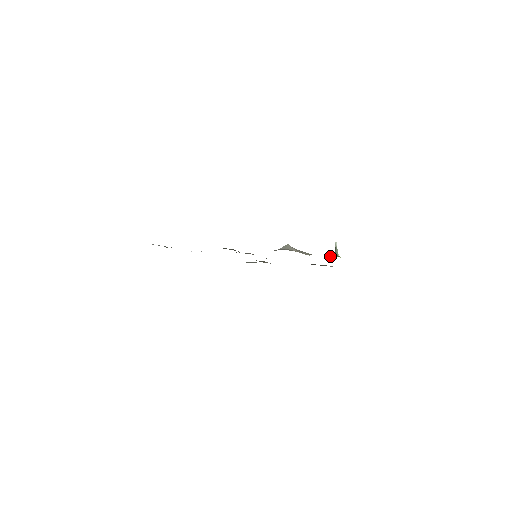
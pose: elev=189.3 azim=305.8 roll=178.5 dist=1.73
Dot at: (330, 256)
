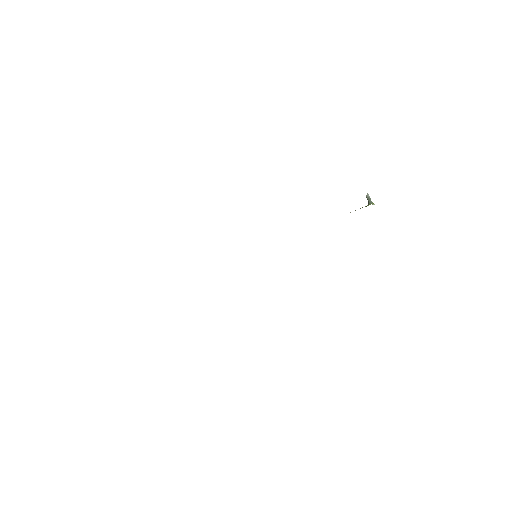
Dot at: occluded
